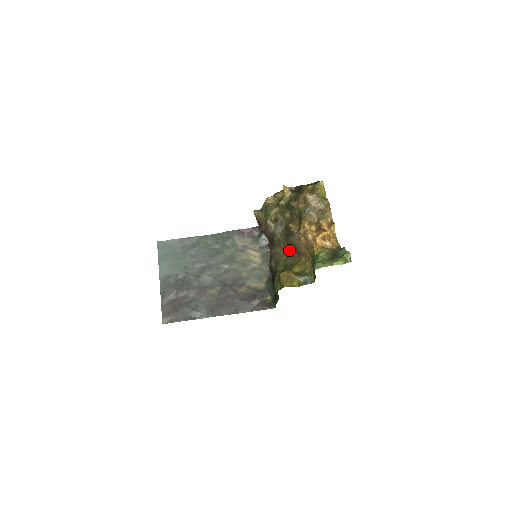
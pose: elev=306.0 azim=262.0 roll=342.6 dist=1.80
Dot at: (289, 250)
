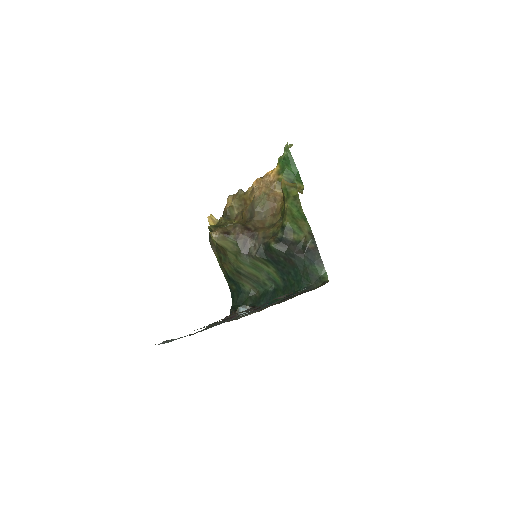
Dot at: (267, 222)
